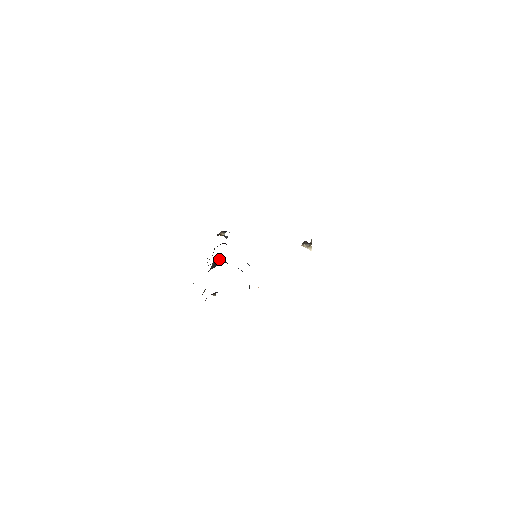
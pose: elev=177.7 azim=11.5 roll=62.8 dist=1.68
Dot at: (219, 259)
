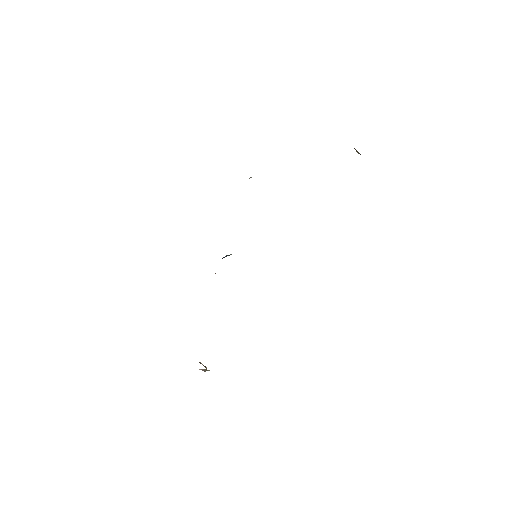
Dot at: occluded
